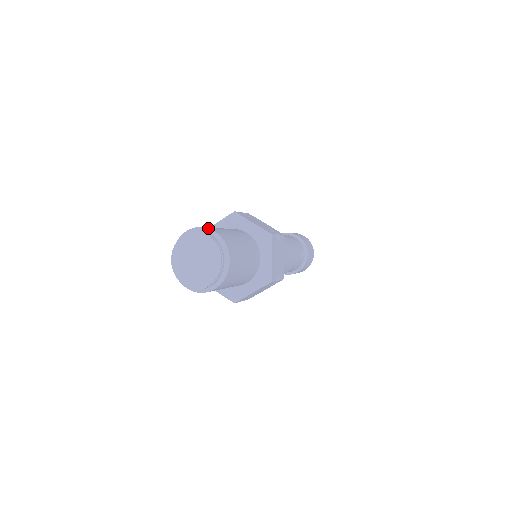
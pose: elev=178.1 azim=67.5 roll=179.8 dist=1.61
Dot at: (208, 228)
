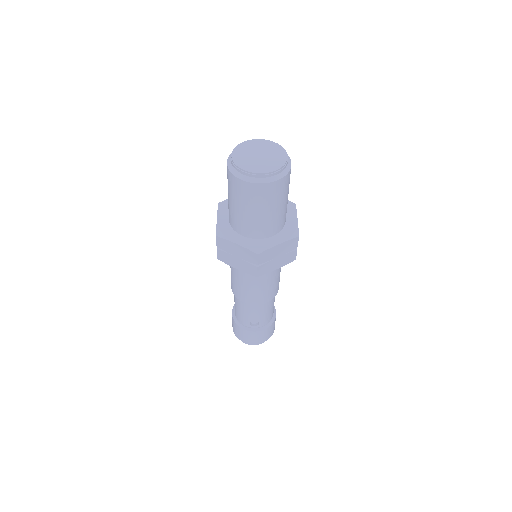
Dot at: occluded
